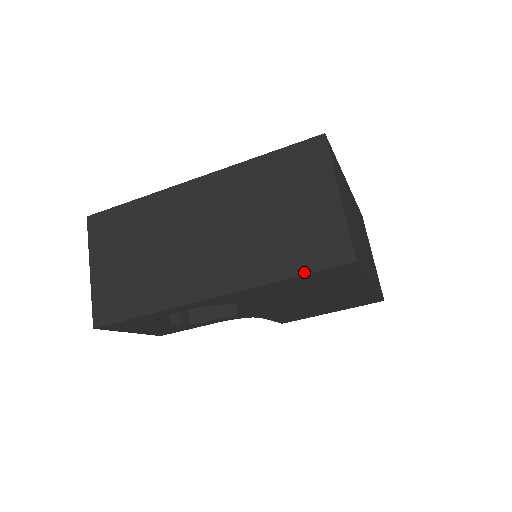
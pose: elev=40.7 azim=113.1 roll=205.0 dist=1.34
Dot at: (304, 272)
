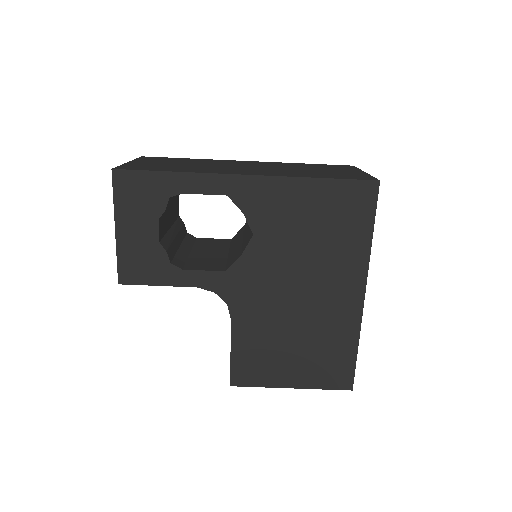
Dot at: (335, 178)
